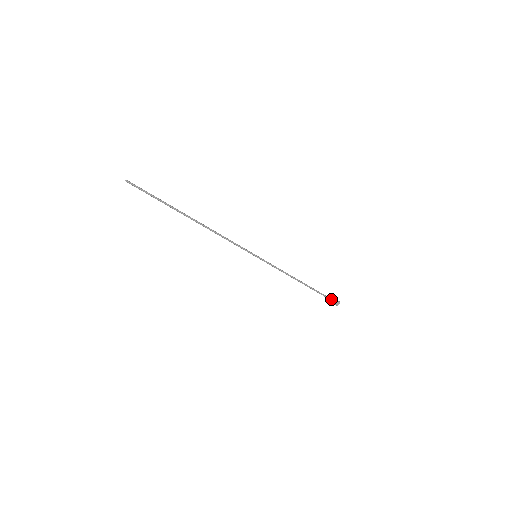
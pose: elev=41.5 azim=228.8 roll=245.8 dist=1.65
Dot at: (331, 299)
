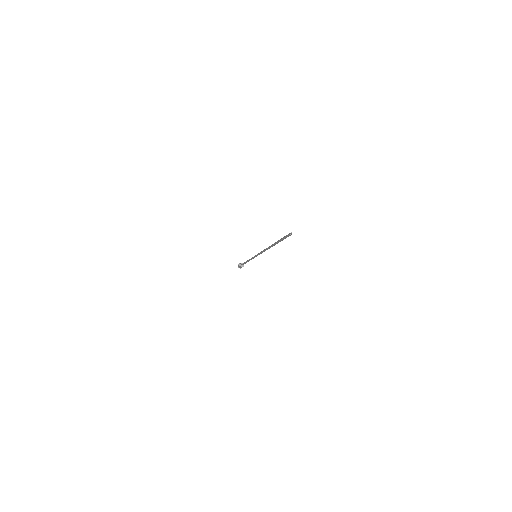
Dot at: (243, 266)
